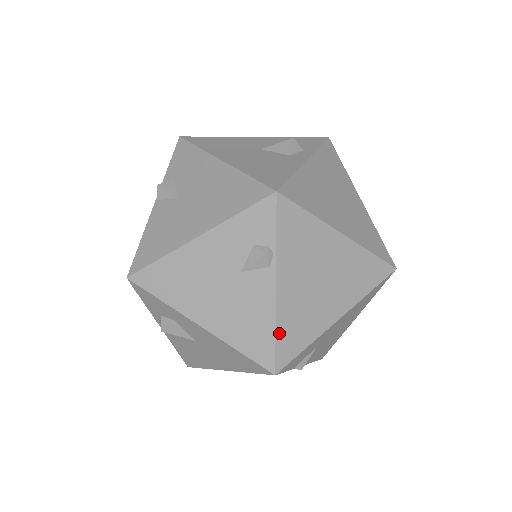
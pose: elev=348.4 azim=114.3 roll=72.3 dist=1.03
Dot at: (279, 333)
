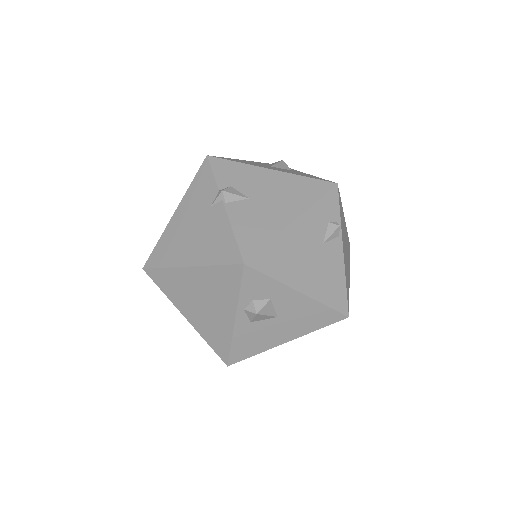
Dot at: (346, 285)
